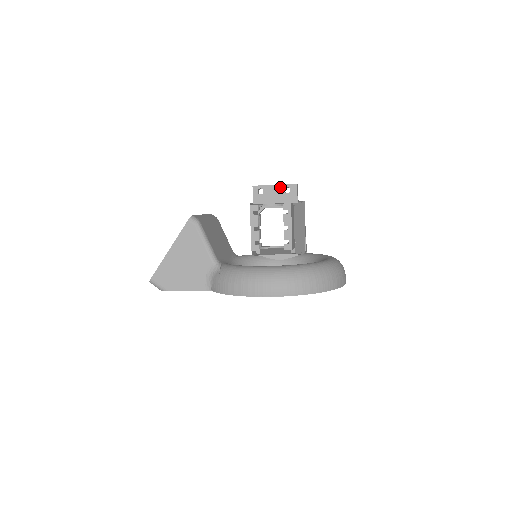
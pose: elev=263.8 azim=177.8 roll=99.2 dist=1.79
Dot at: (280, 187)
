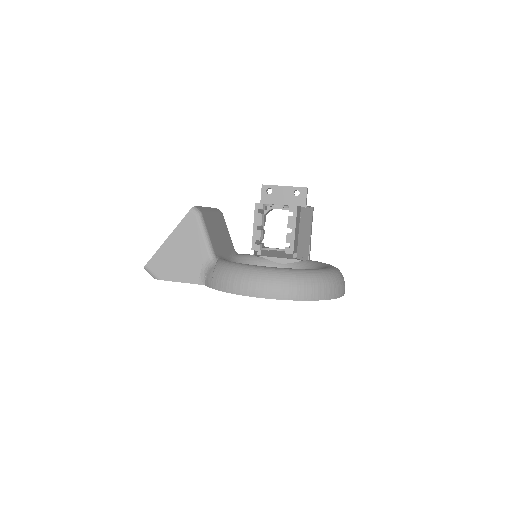
Dot at: (290, 189)
